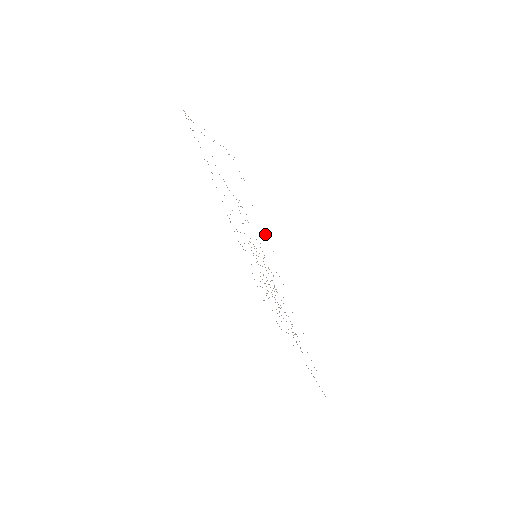
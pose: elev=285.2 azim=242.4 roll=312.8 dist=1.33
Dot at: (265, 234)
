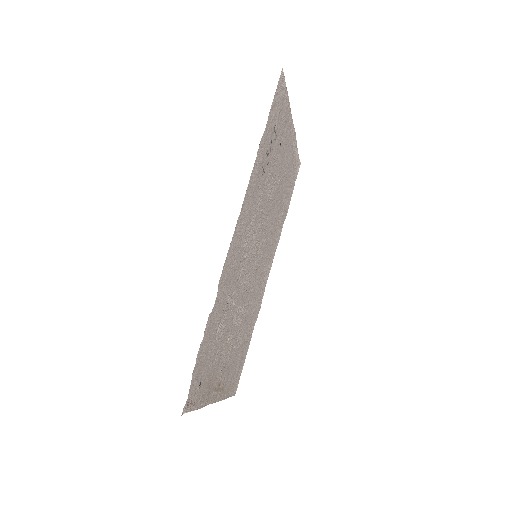
Dot at: (262, 141)
